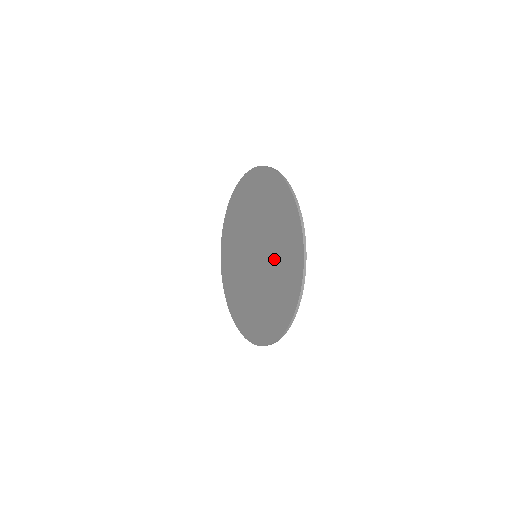
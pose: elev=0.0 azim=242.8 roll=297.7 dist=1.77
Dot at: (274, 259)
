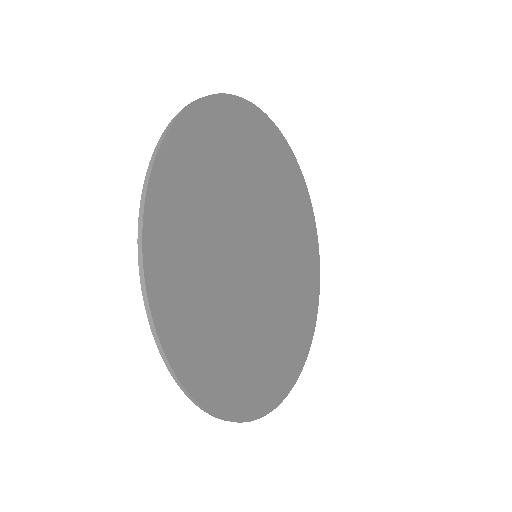
Dot at: (218, 290)
